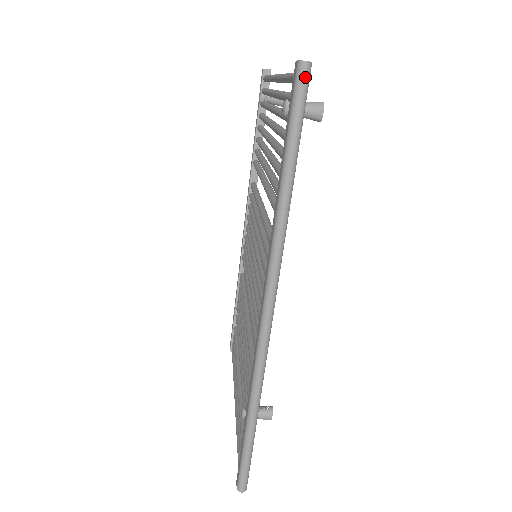
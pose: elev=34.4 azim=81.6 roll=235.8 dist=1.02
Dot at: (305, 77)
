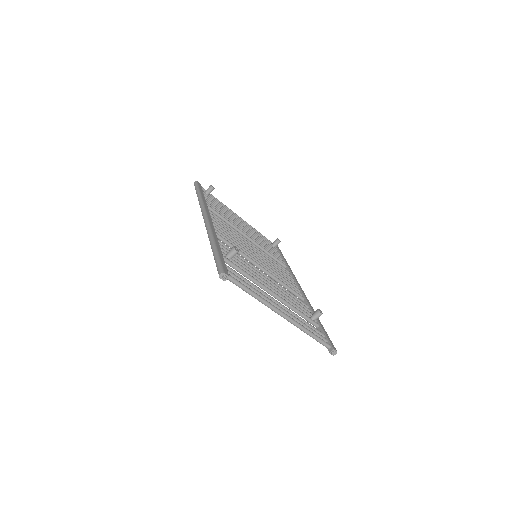
Dot at: (195, 183)
